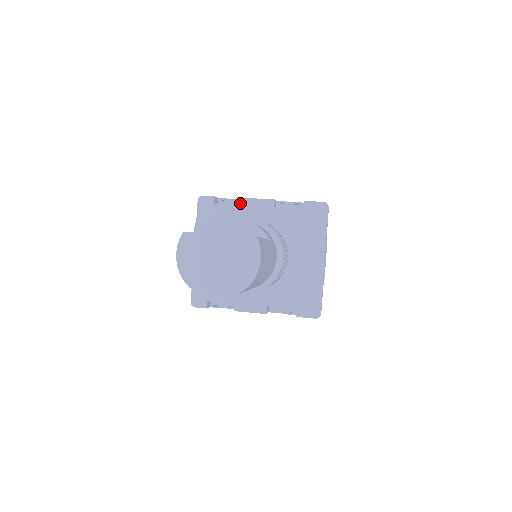
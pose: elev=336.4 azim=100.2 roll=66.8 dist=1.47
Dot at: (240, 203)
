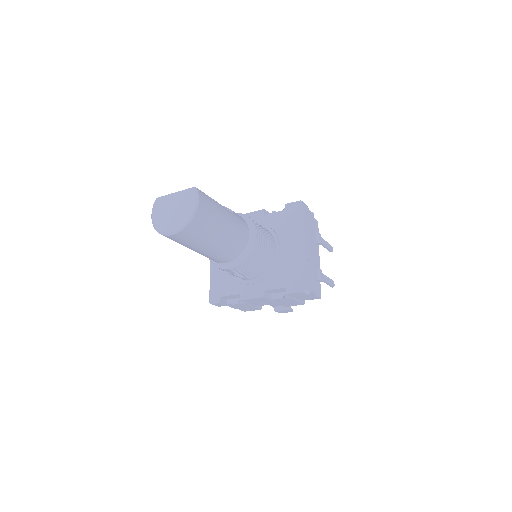
Dot at: occluded
